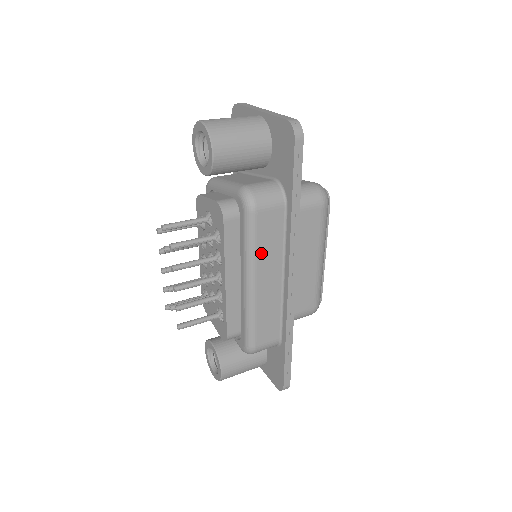
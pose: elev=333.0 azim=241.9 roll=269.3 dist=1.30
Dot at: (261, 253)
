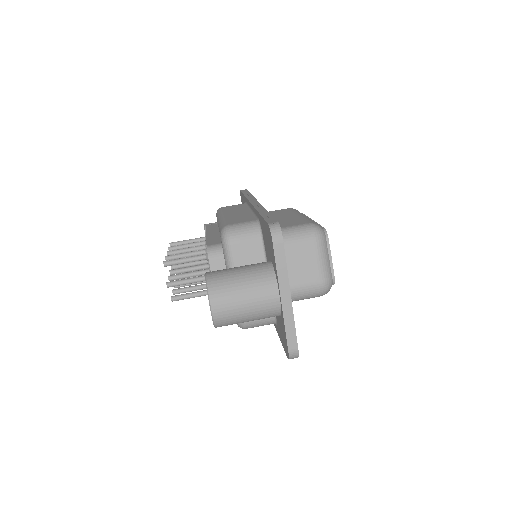
Dot at: occluded
